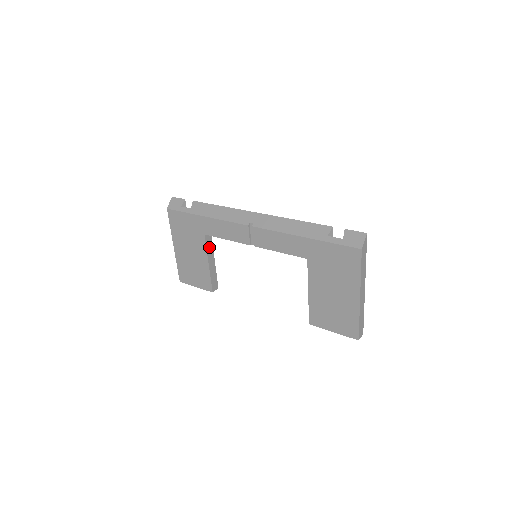
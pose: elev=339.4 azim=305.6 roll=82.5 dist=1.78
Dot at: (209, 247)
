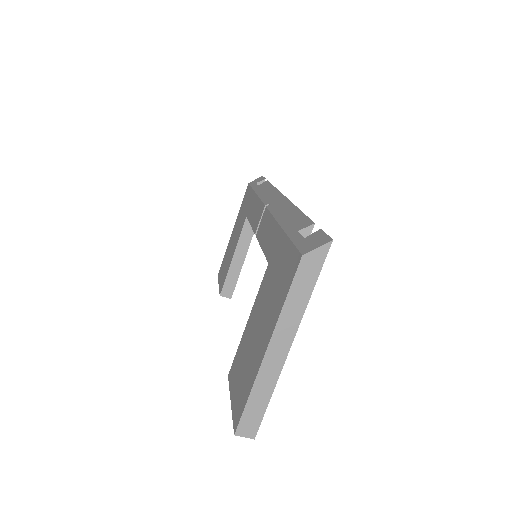
Dot at: (245, 237)
